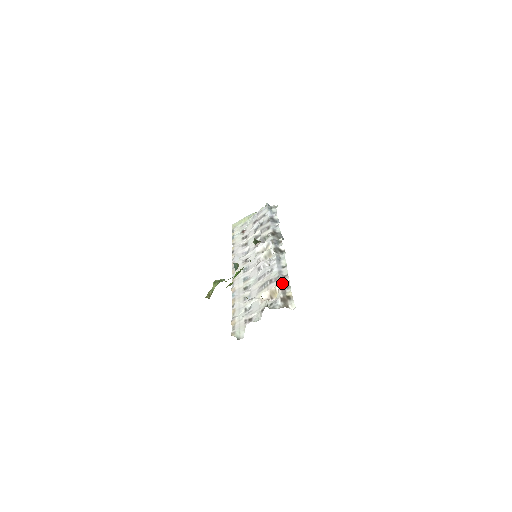
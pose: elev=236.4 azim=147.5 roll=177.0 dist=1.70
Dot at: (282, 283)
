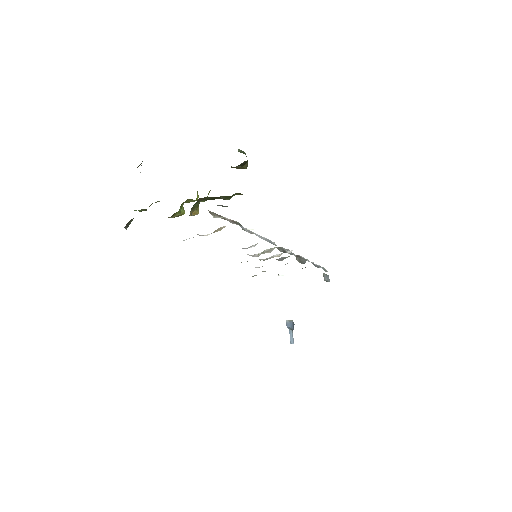
Dot at: (241, 227)
